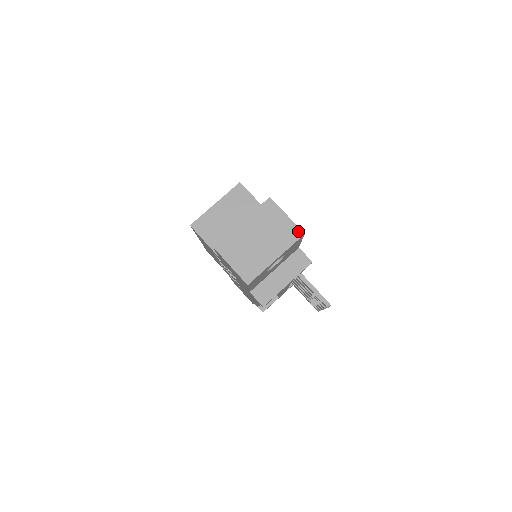
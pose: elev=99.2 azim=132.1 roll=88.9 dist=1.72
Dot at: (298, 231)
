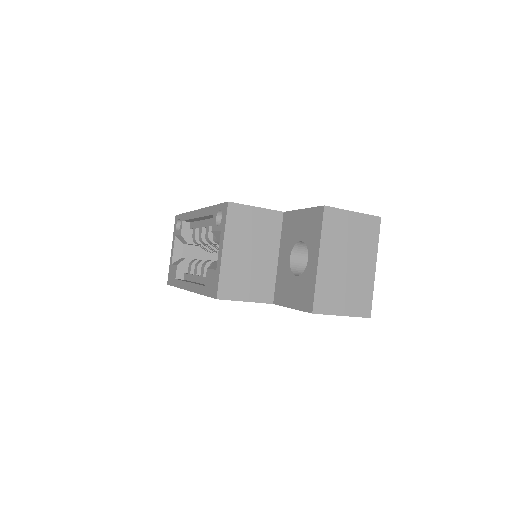
Dot at: (374, 220)
